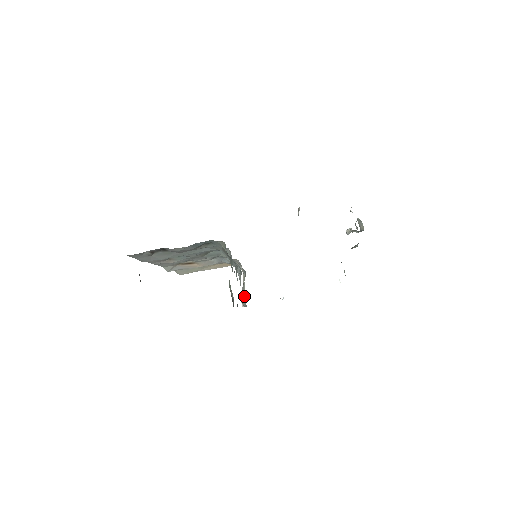
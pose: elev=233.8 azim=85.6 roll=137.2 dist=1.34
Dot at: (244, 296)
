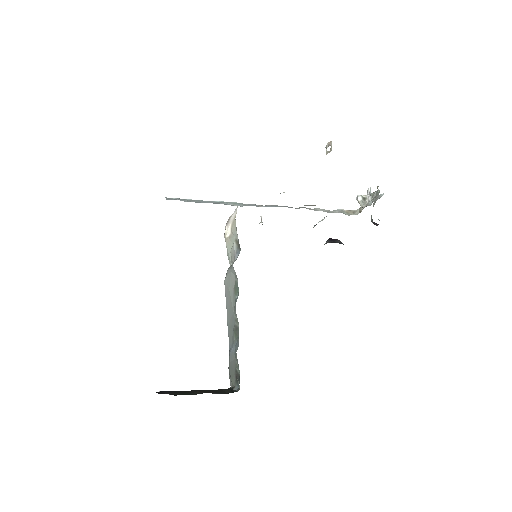
Dot at: (230, 253)
